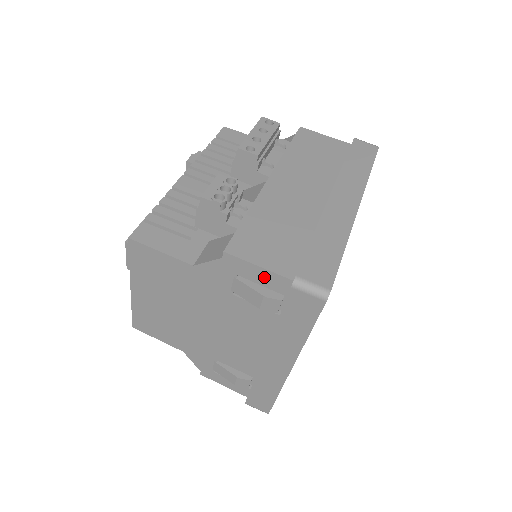
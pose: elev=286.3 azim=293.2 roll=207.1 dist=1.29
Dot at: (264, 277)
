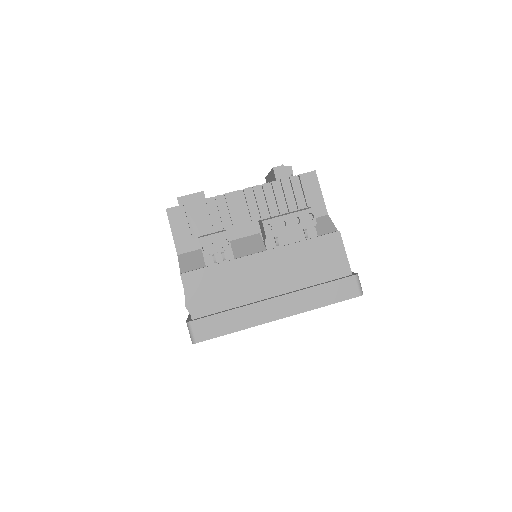
Dot at: occluded
